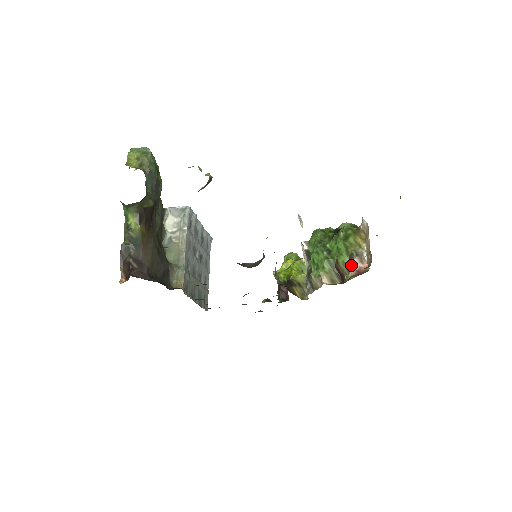
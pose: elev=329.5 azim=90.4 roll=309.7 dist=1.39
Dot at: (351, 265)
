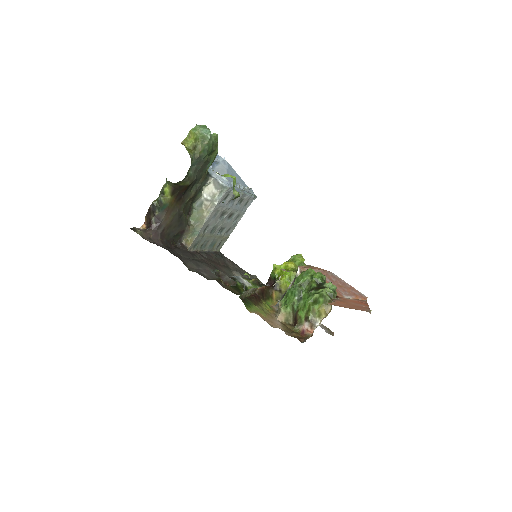
Dot at: (303, 323)
